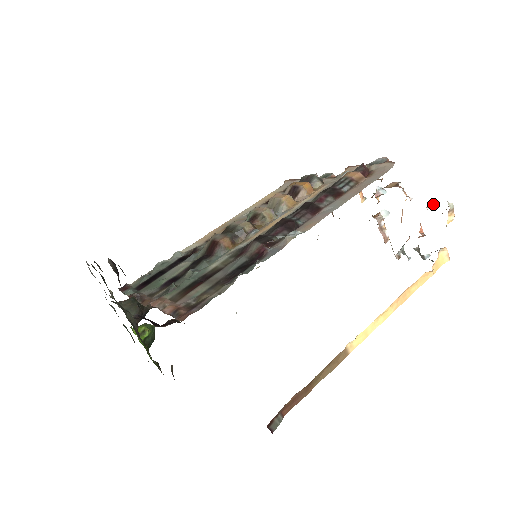
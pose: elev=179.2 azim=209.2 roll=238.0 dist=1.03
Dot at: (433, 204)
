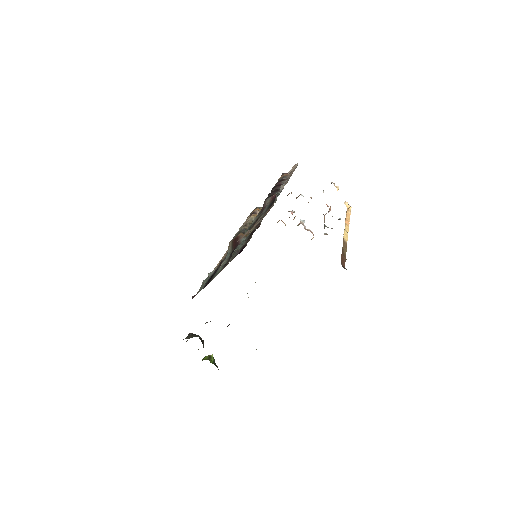
Dot at: occluded
